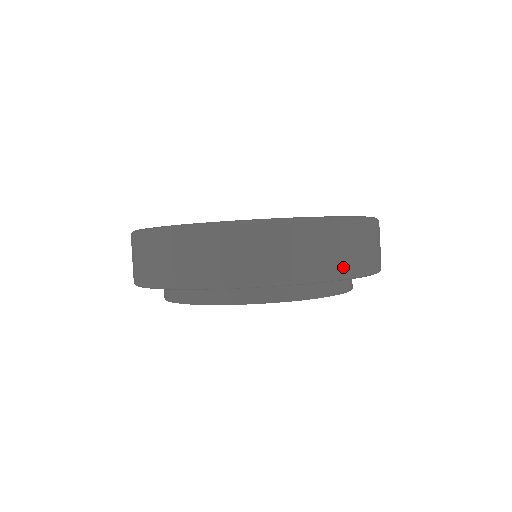
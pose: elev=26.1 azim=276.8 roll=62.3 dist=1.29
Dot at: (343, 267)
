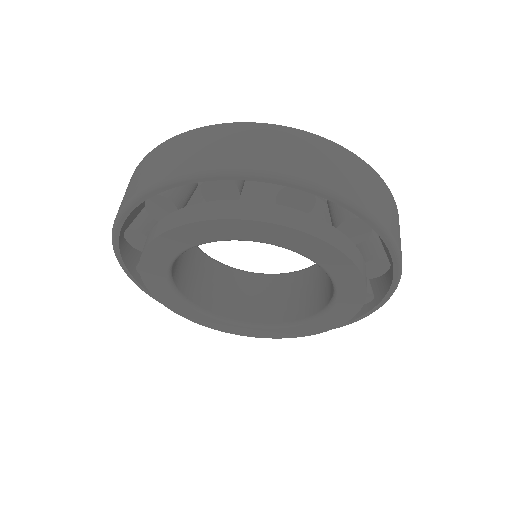
Dot at: (337, 183)
